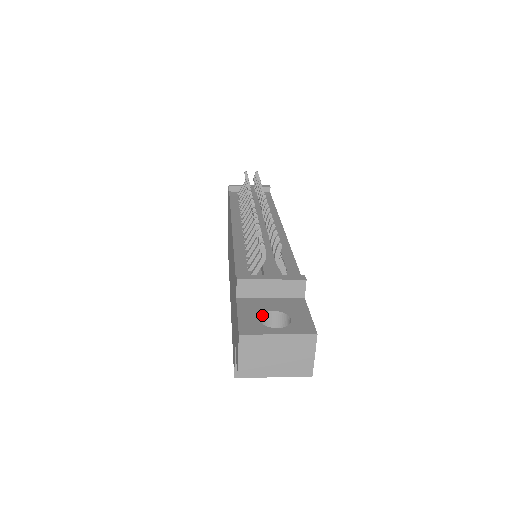
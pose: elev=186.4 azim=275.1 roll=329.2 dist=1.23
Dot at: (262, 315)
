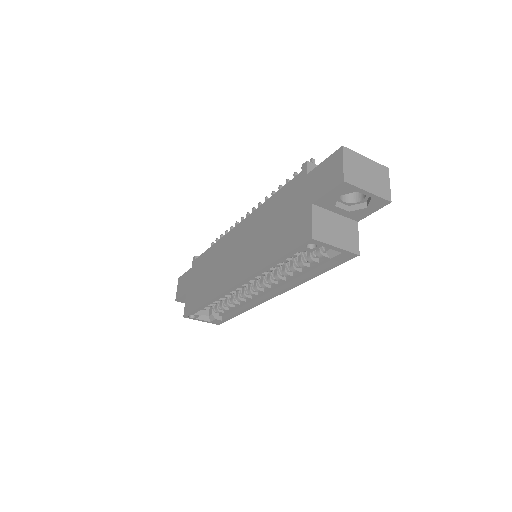
Dot at: occluded
